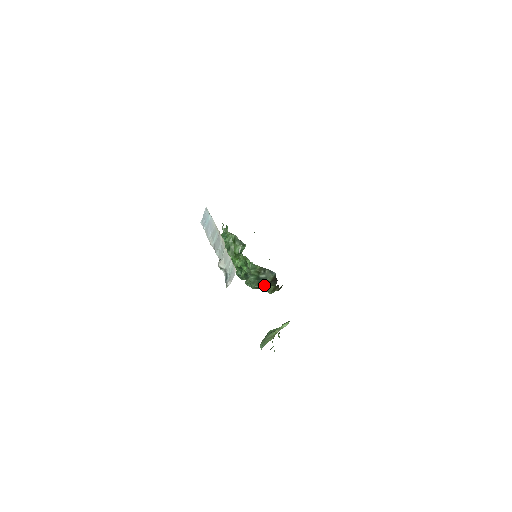
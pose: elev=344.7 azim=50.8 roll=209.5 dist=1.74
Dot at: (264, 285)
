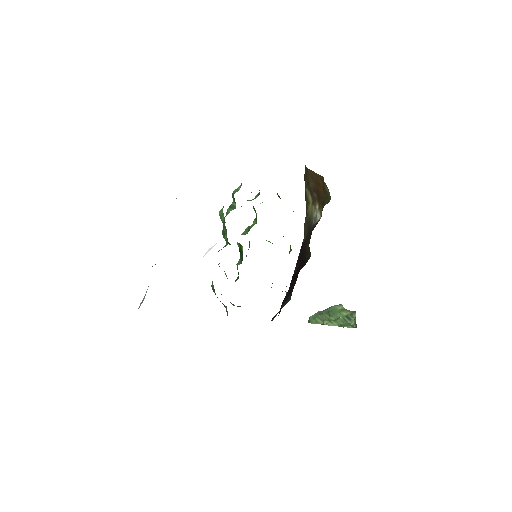
Dot at: occluded
